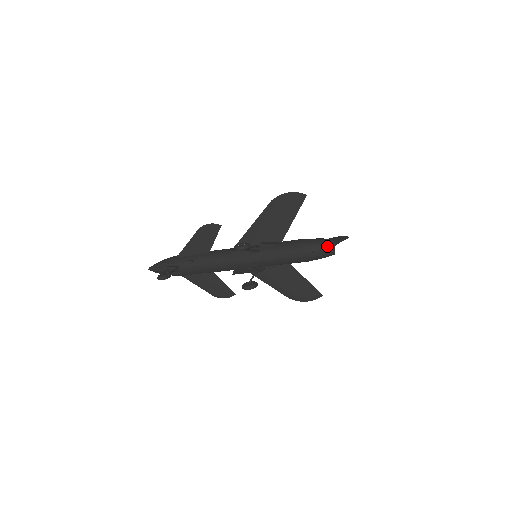
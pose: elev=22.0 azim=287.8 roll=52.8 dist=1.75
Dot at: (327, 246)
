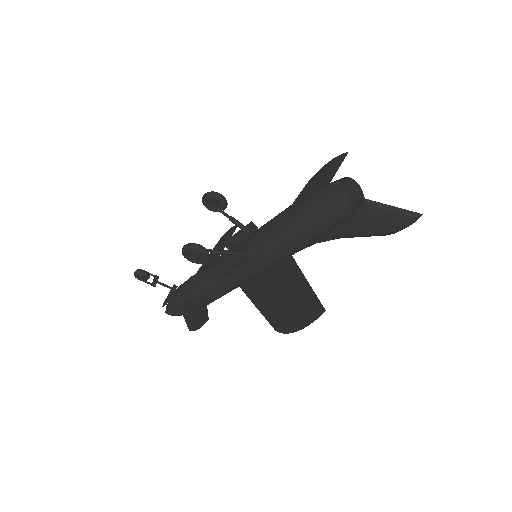
Dot at: occluded
